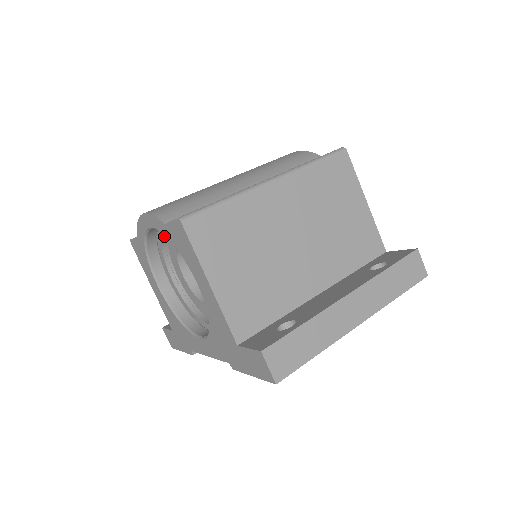
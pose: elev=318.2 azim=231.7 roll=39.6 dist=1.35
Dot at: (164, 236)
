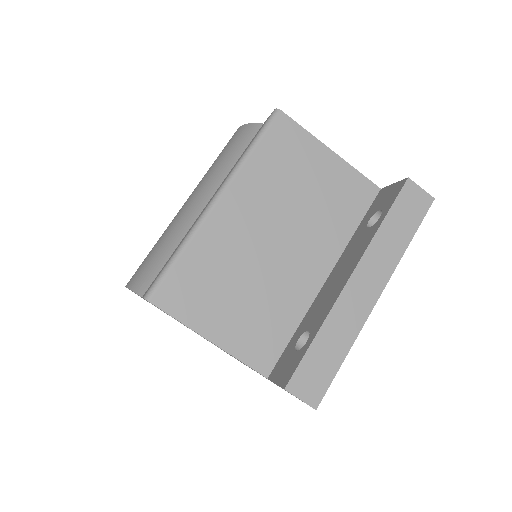
Dot at: occluded
